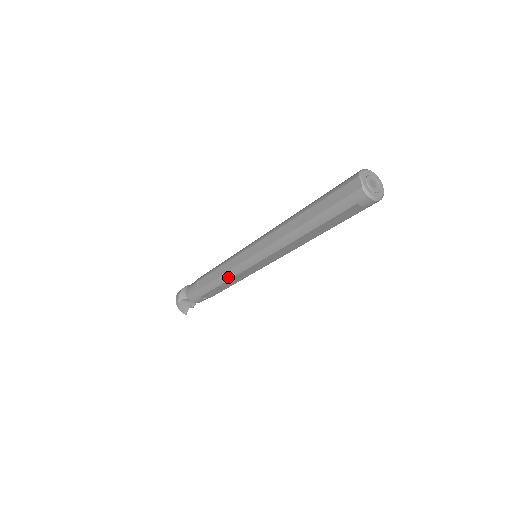
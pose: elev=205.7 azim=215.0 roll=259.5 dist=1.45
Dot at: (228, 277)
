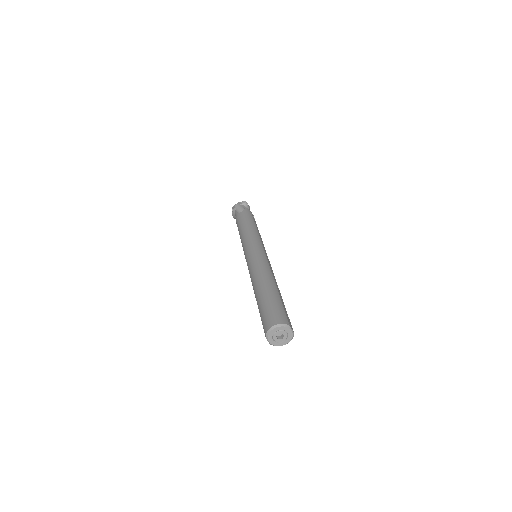
Dot at: occluded
